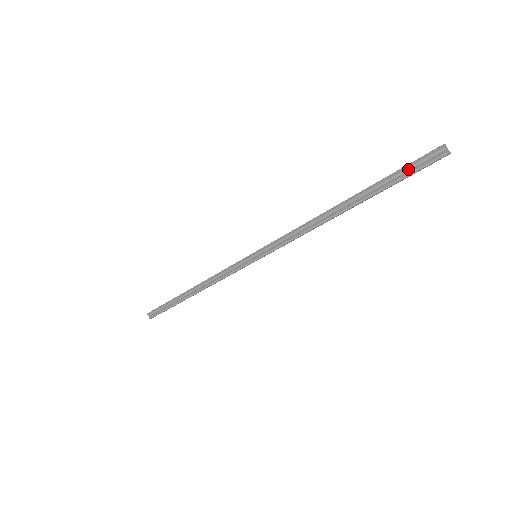
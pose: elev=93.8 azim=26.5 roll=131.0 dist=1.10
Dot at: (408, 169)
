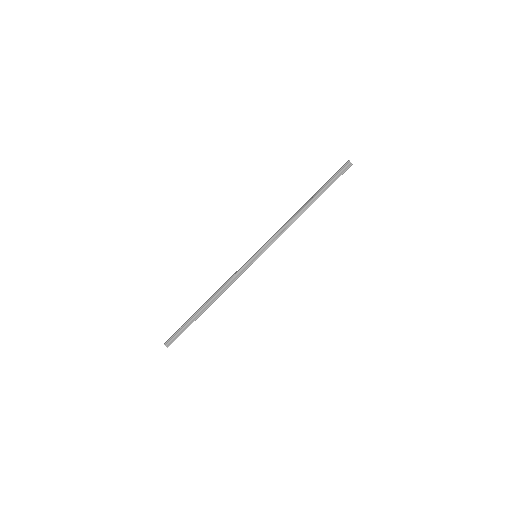
Dot at: (336, 176)
